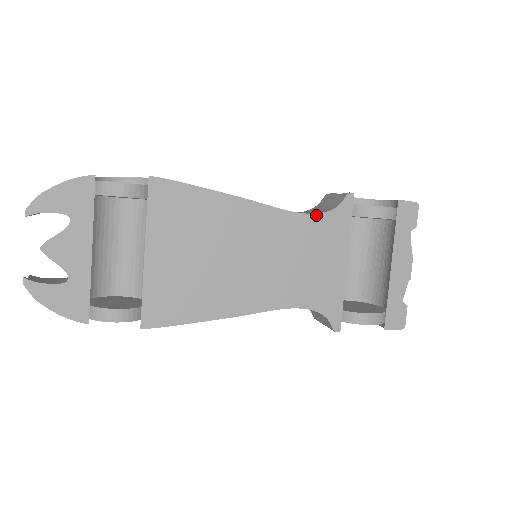
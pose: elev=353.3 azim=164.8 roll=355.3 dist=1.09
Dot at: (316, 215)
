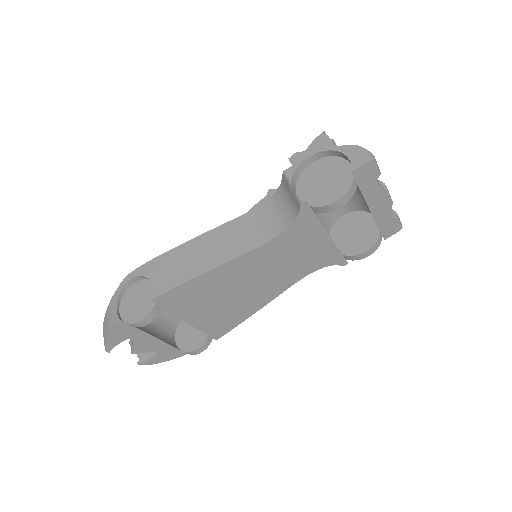
Dot at: (283, 233)
